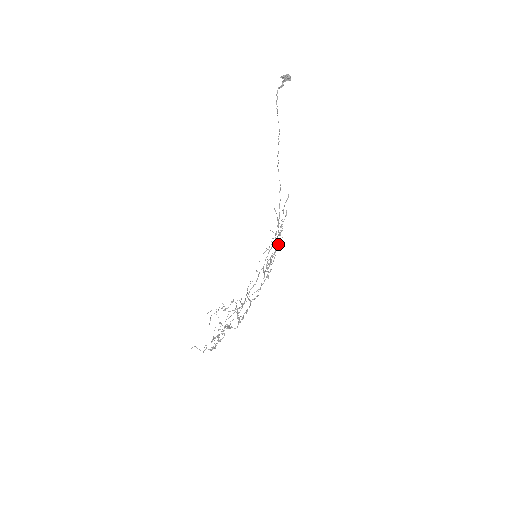
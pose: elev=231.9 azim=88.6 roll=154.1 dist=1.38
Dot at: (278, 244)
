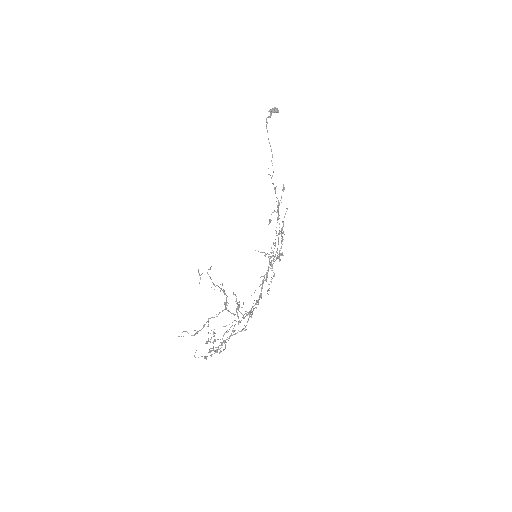
Dot at: (277, 212)
